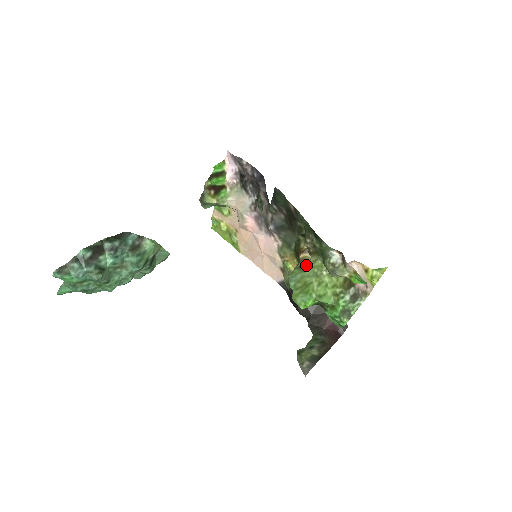
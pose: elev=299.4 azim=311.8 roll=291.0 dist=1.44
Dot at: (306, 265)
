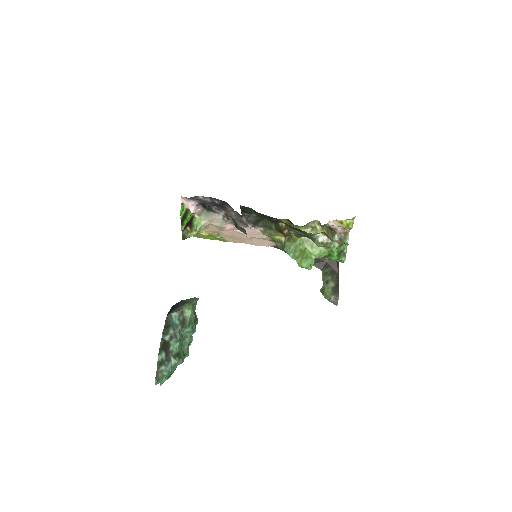
Dot at: (292, 236)
